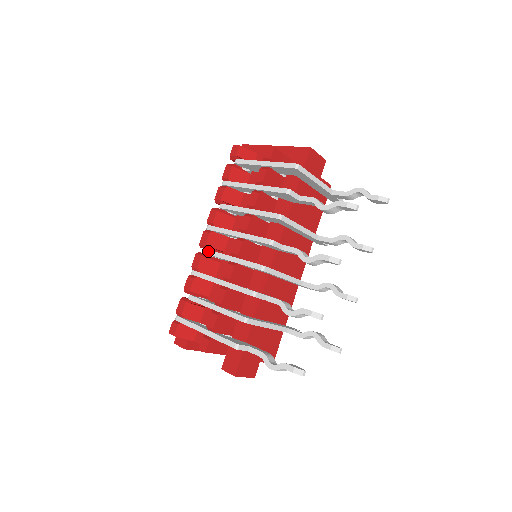
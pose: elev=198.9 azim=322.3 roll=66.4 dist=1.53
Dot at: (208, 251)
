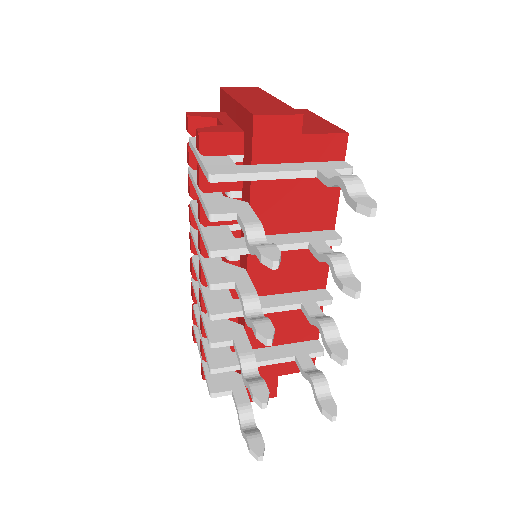
Dot at: (192, 261)
